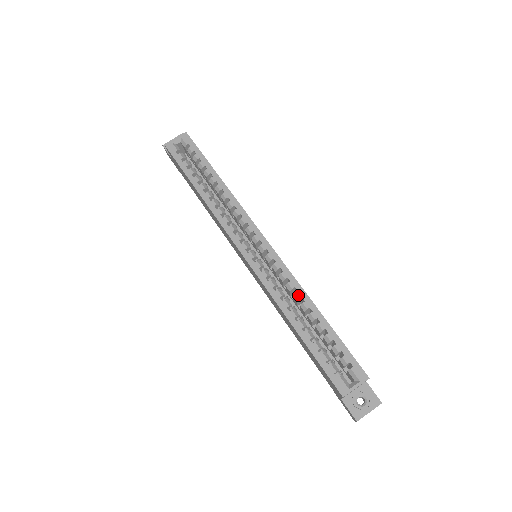
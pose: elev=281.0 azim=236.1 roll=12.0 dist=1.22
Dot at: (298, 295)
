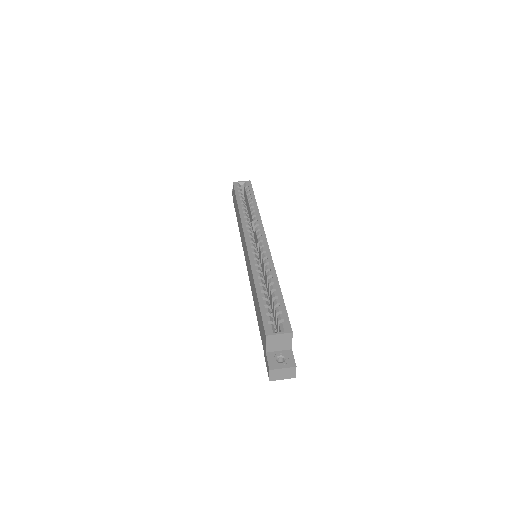
Dot at: (270, 273)
